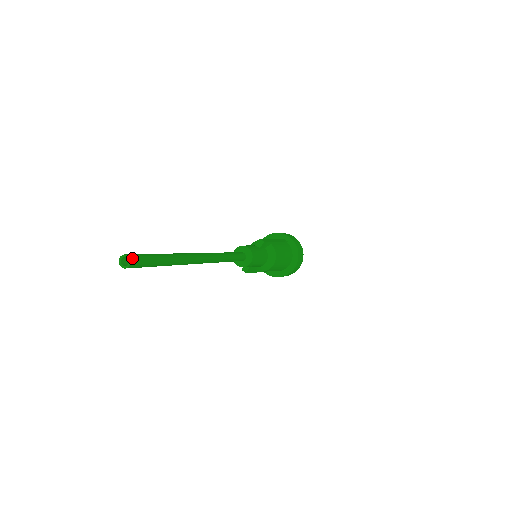
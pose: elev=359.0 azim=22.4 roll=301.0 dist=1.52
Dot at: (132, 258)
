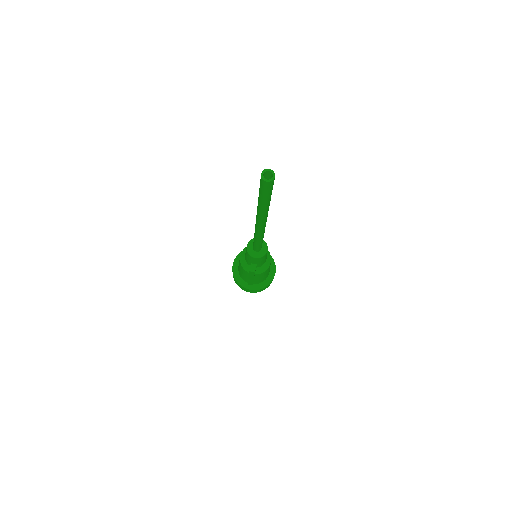
Dot at: (272, 172)
